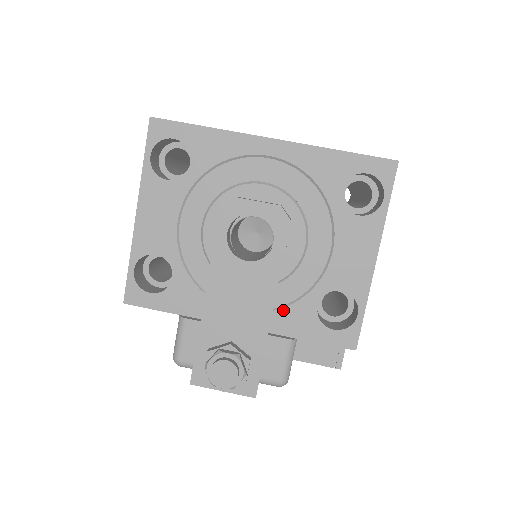
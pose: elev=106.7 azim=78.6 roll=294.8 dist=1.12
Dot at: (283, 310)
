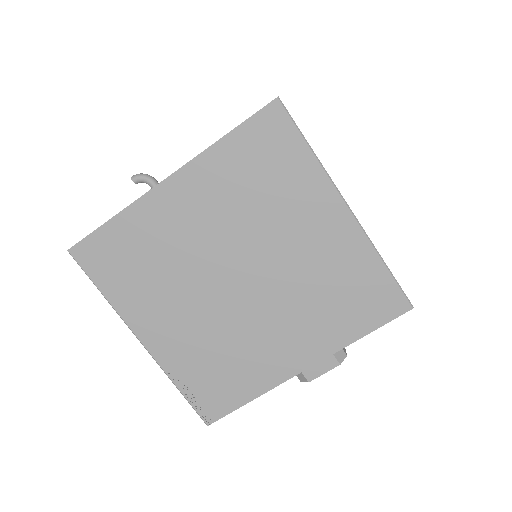
Dot at: occluded
